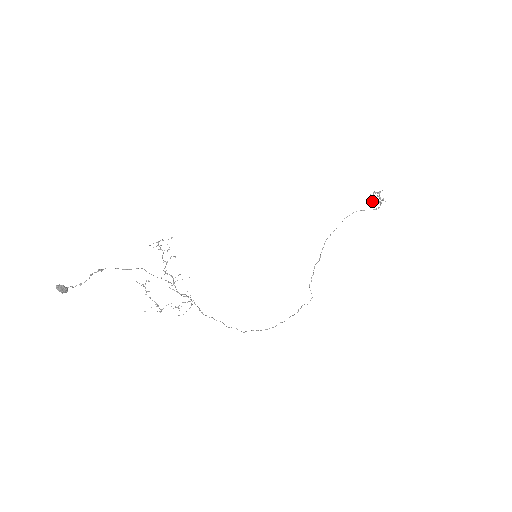
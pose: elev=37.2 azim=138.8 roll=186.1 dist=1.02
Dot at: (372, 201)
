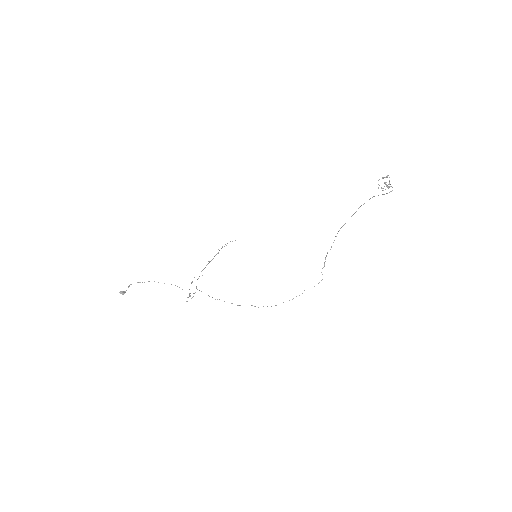
Dot at: (381, 187)
